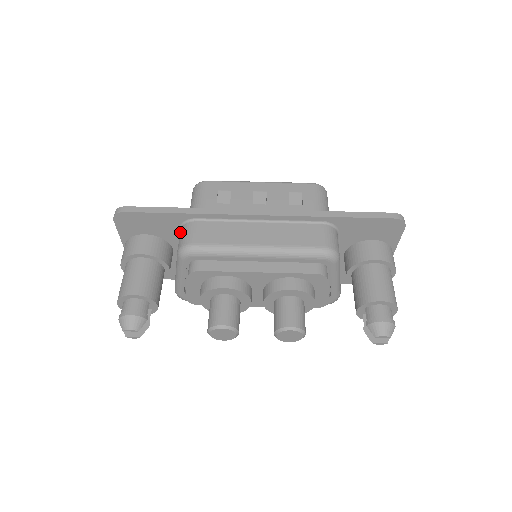
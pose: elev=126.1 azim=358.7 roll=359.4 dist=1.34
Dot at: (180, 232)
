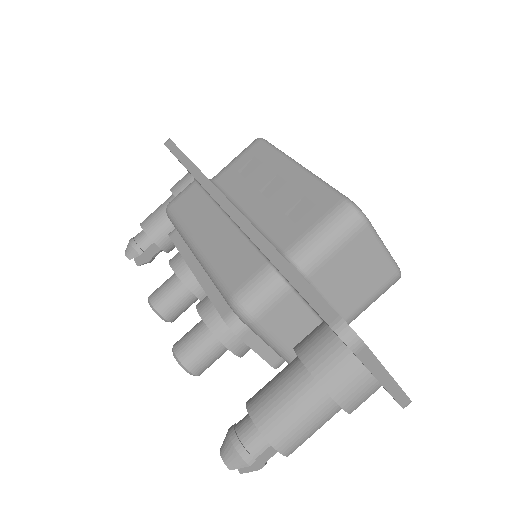
Dot at: occluded
